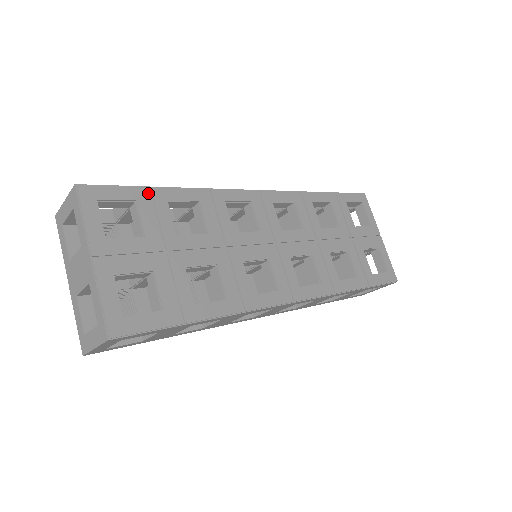
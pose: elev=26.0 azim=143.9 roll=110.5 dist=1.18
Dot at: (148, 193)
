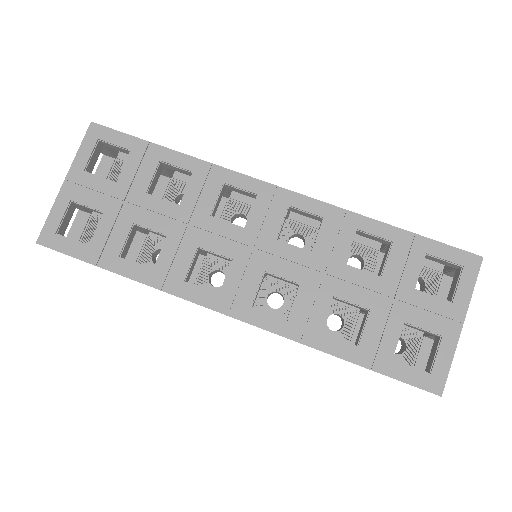
Dot at: (146, 148)
